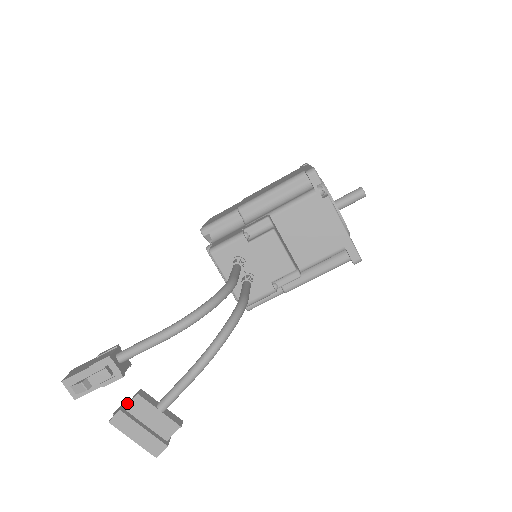
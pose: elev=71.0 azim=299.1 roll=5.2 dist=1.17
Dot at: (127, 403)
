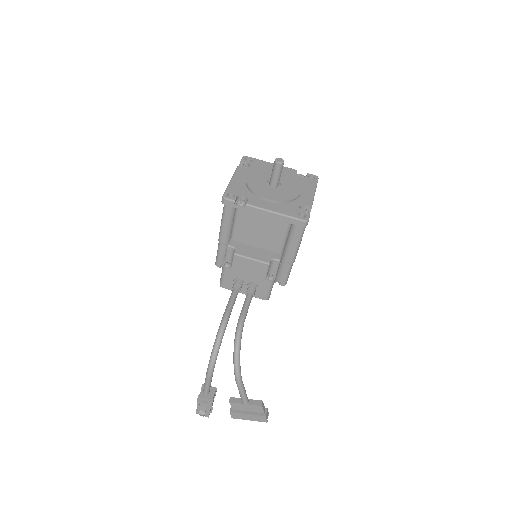
Dot at: (232, 405)
